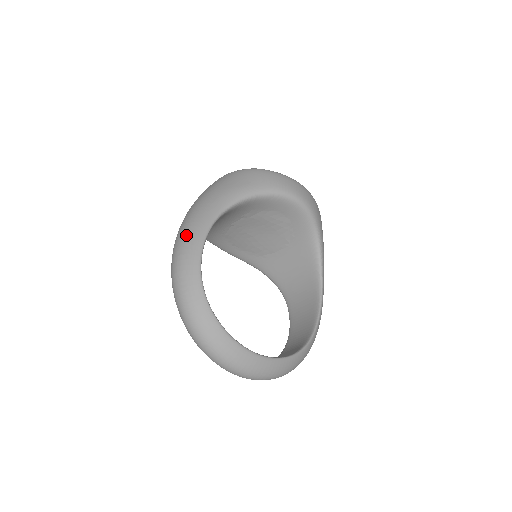
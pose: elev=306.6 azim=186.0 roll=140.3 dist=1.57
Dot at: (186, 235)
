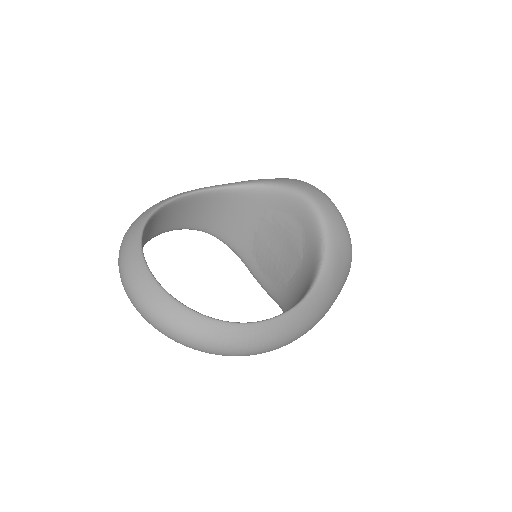
Dot at: occluded
